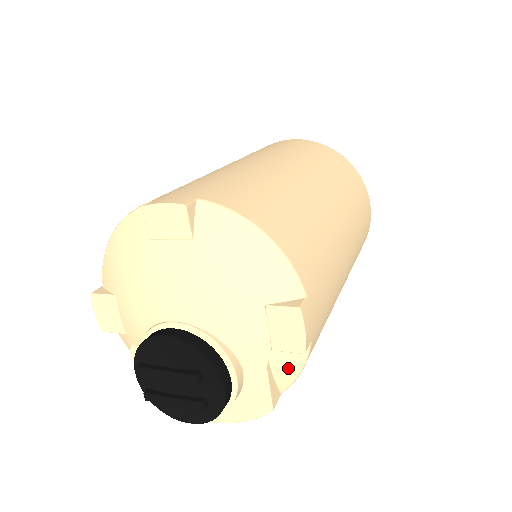
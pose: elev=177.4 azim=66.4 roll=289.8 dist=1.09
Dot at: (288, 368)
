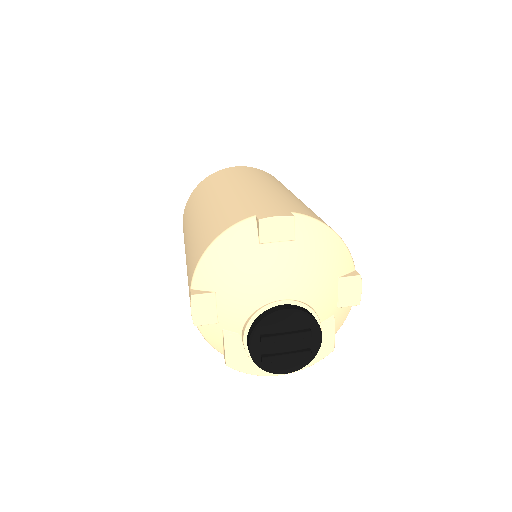
Dot at: (341, 319)
